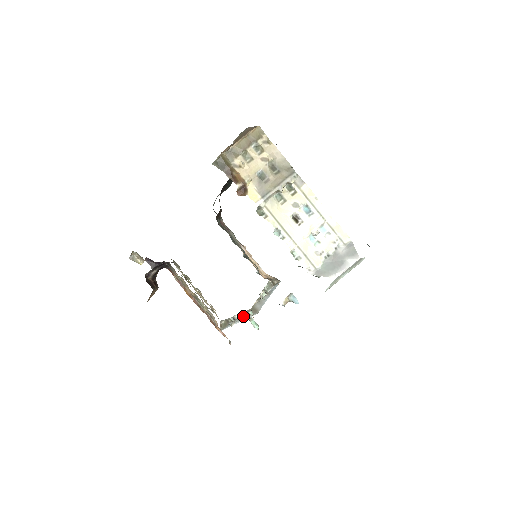
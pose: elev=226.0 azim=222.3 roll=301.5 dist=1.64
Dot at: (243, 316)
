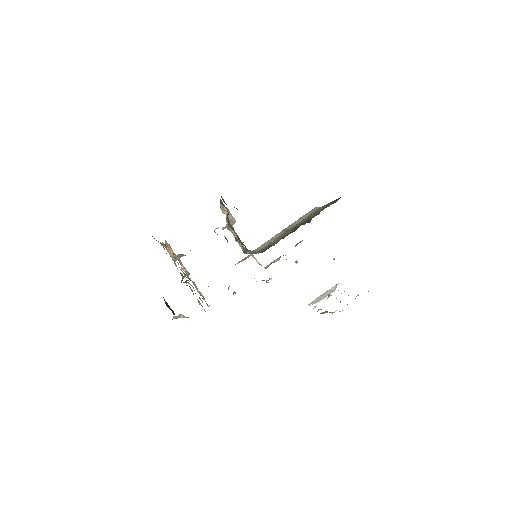
Dot at: occluded
